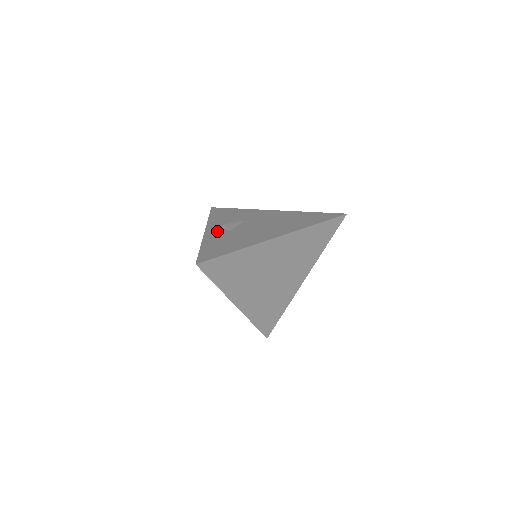
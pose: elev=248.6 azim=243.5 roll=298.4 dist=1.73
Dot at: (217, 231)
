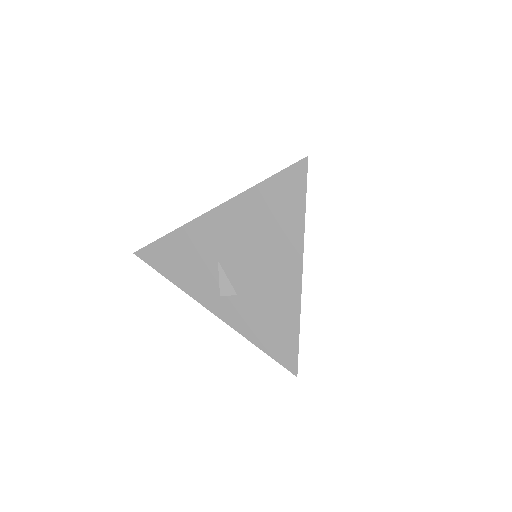
Dot at: (226, 306)
